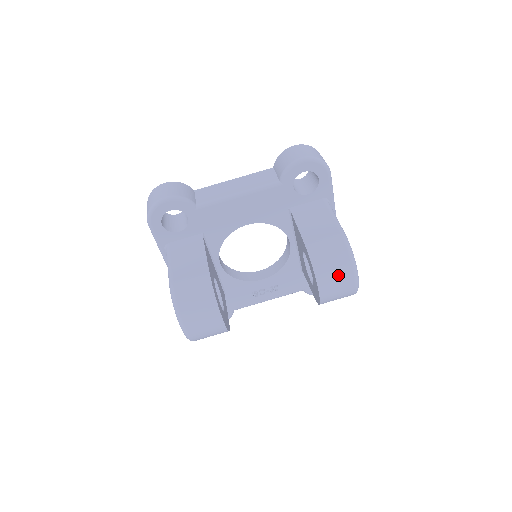
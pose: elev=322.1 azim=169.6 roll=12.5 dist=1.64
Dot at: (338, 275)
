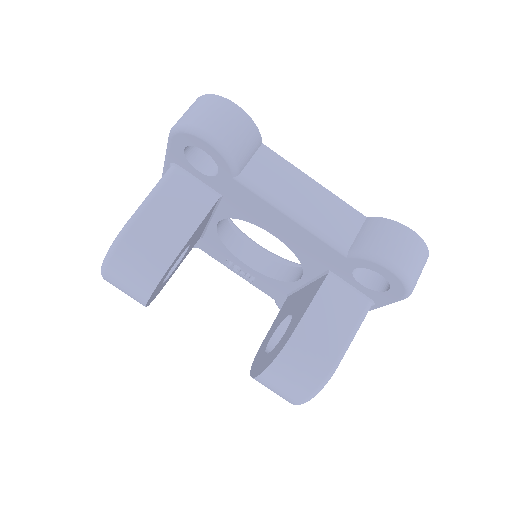
Dot at: (285, 390)
